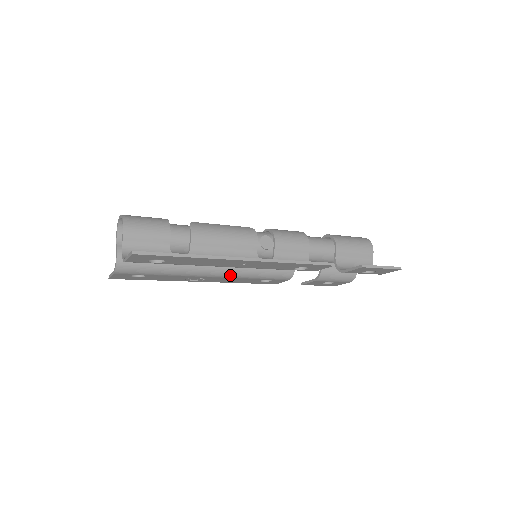
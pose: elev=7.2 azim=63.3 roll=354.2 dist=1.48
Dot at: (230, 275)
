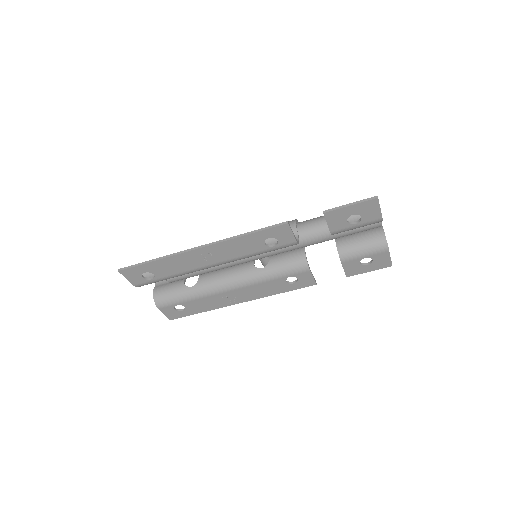
Dot at: (246, 282)
